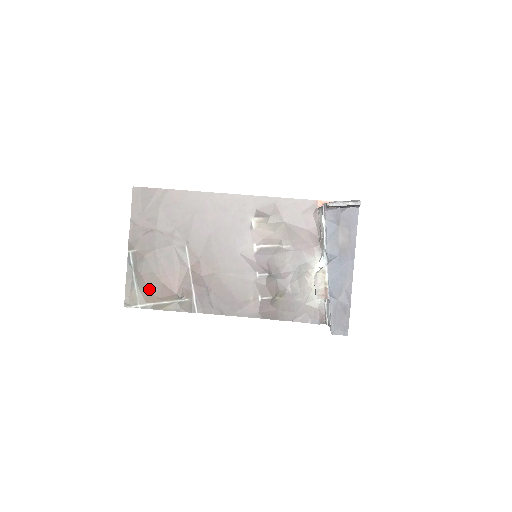
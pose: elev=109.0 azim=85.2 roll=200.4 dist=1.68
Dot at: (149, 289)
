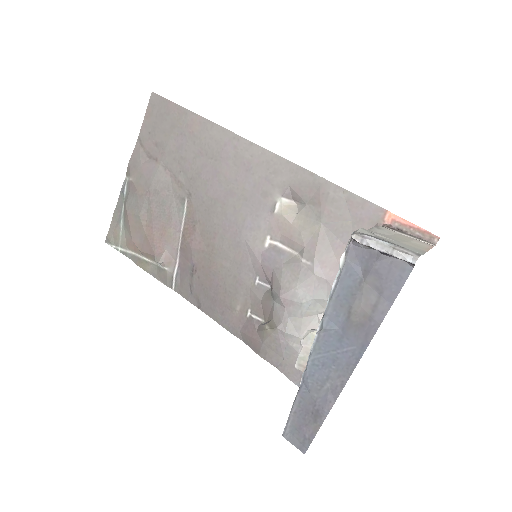
Dot at: (131, 234)
